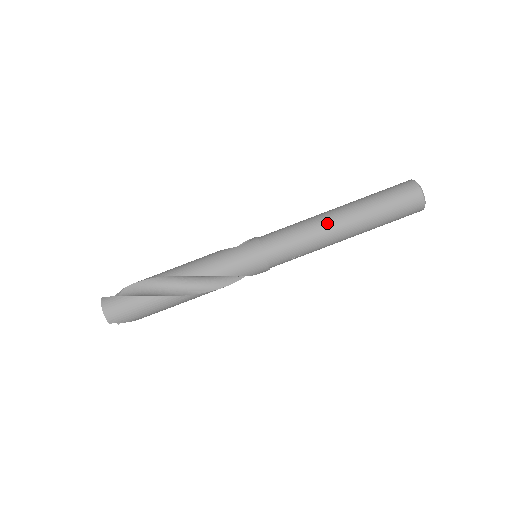
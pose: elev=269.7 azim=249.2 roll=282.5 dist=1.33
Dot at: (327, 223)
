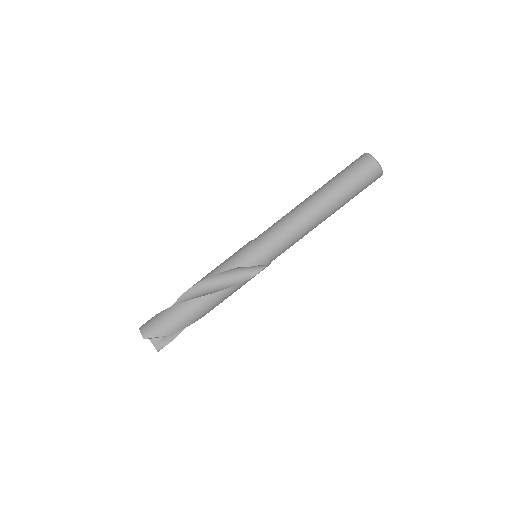
Dot at: (300, 205)
